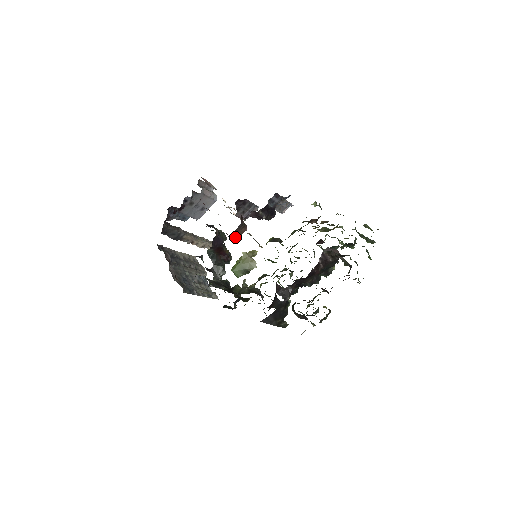
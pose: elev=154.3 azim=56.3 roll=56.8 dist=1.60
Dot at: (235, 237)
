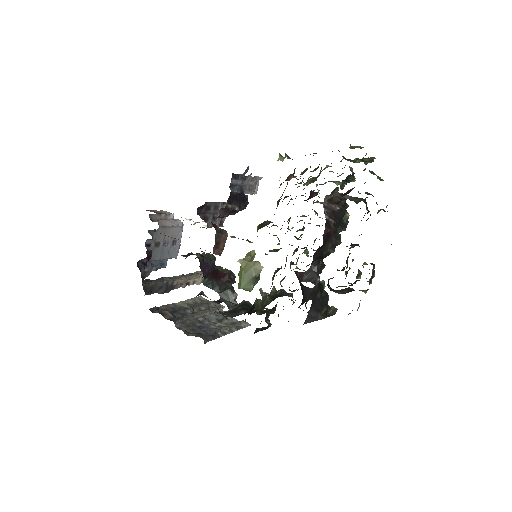
Dot at: (220, 250)
